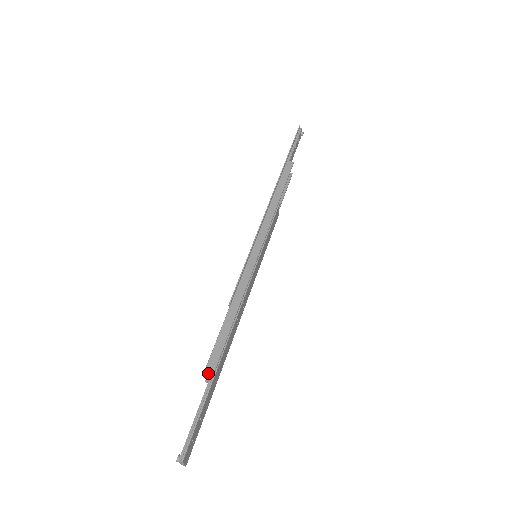
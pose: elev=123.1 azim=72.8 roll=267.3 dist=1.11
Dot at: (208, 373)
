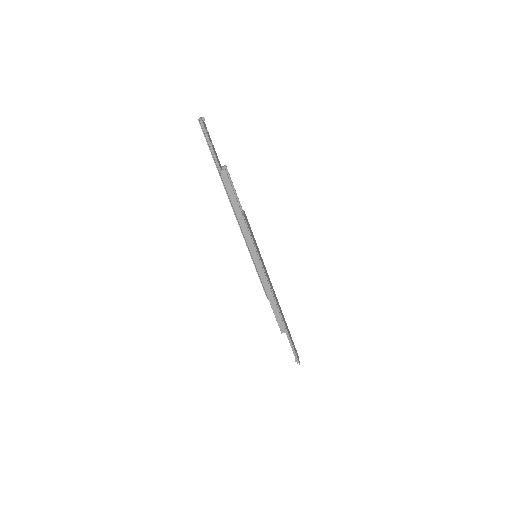
Dot at: (284, 332)
